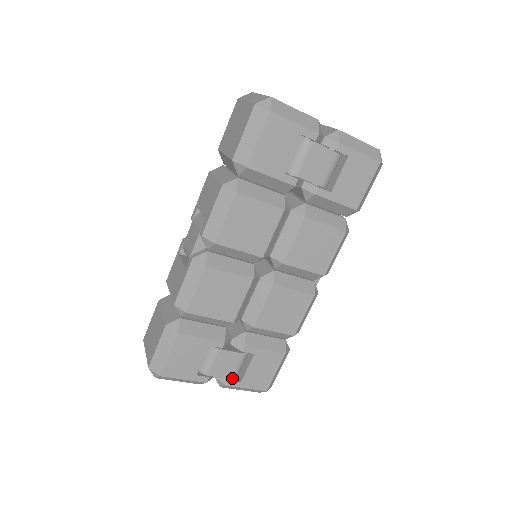
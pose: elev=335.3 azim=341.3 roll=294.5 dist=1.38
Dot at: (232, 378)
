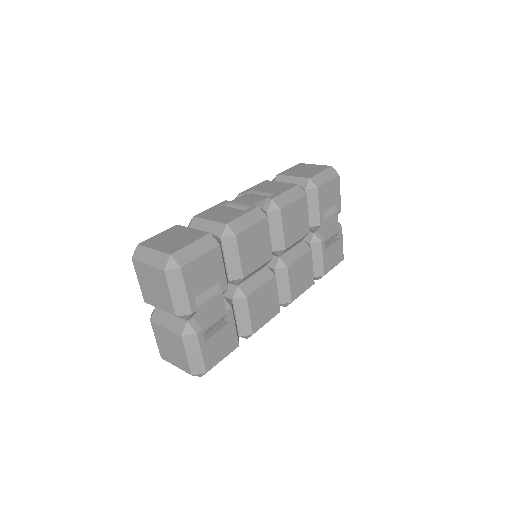
Dot at: (204, 330)
